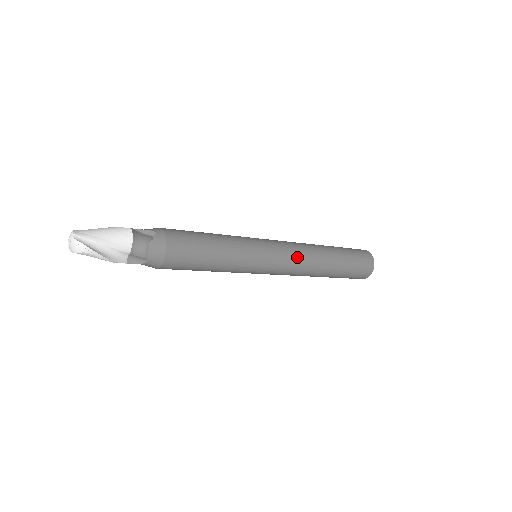
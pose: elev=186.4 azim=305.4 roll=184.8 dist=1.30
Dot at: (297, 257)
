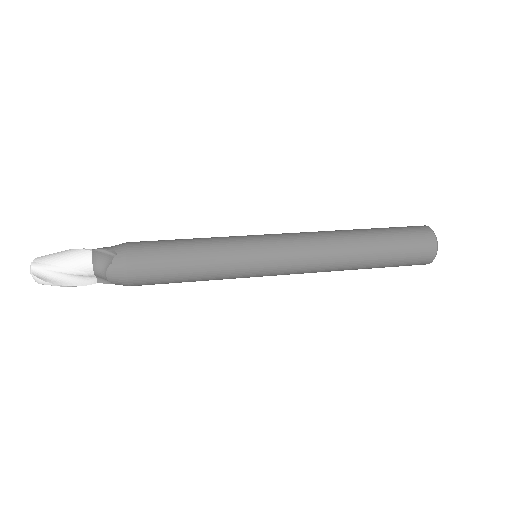
Dot at: (306, 257)
